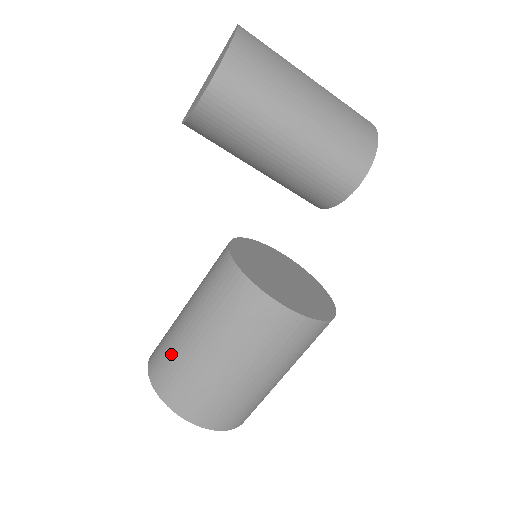
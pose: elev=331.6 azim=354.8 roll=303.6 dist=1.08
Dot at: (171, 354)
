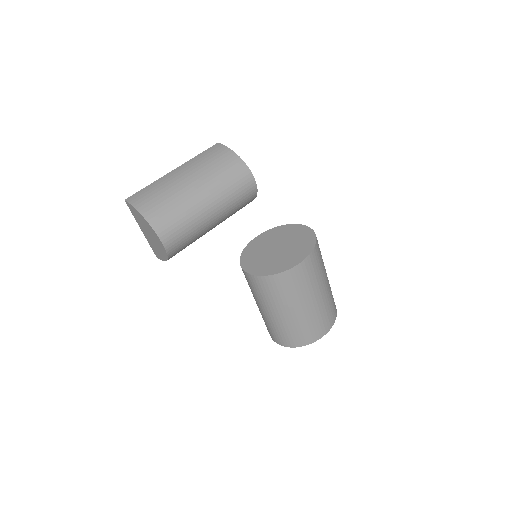
Dot at: (281, 330)
